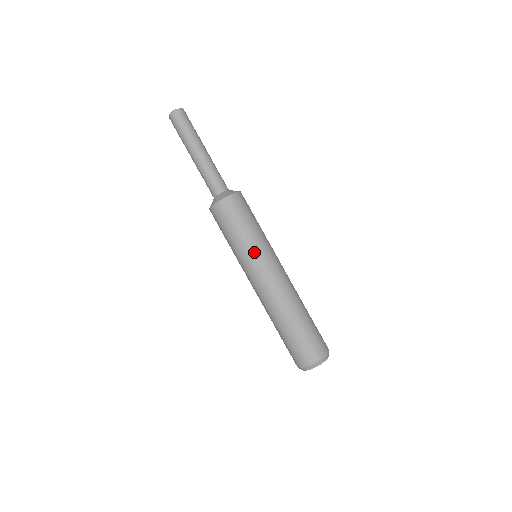
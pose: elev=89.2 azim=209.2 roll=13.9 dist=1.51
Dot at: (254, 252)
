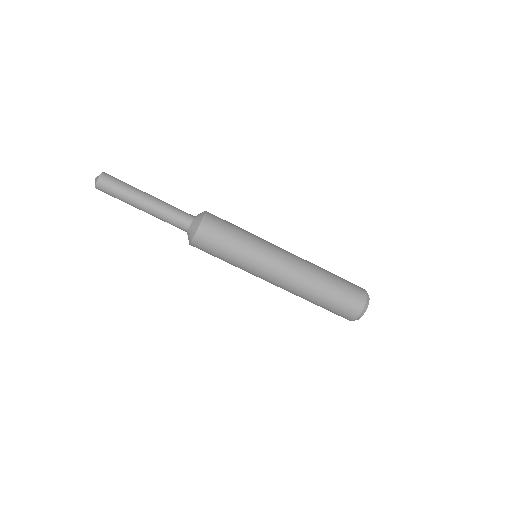
Dot at: (252, 261)
